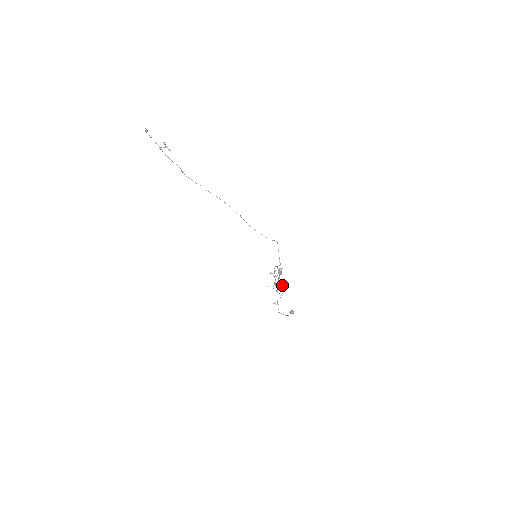
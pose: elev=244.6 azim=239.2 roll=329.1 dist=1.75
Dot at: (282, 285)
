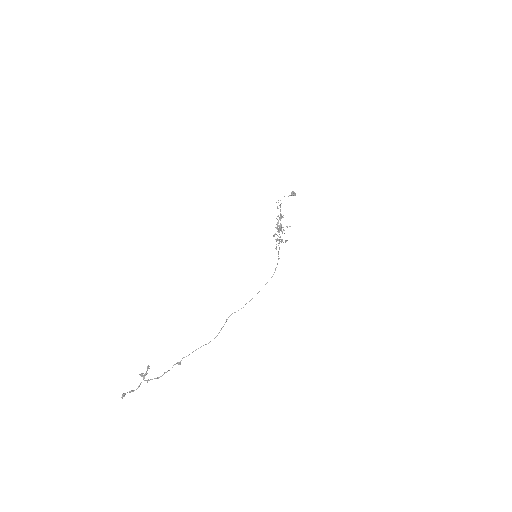
Dot at: occluded
